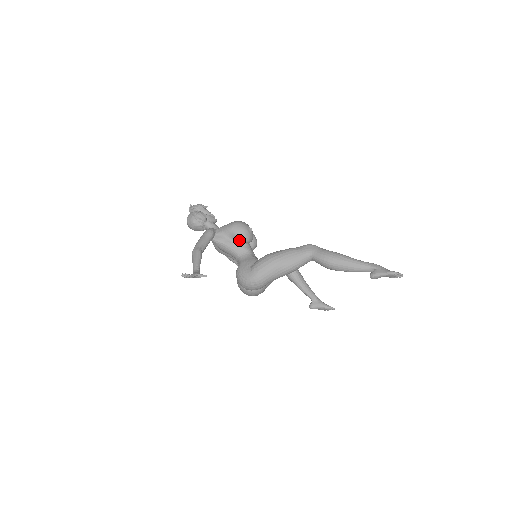
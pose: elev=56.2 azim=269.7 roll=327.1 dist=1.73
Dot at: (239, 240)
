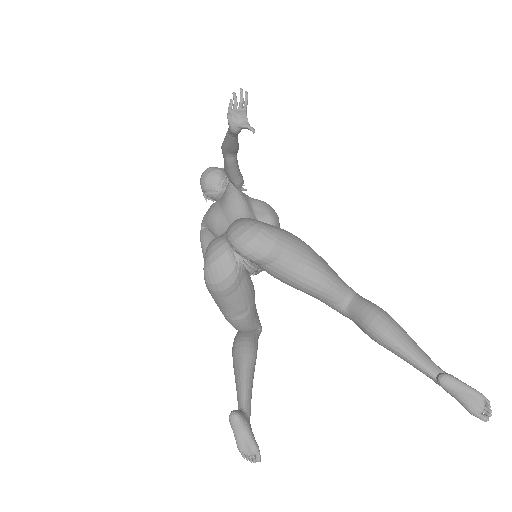
Dot at: (263, 217)
